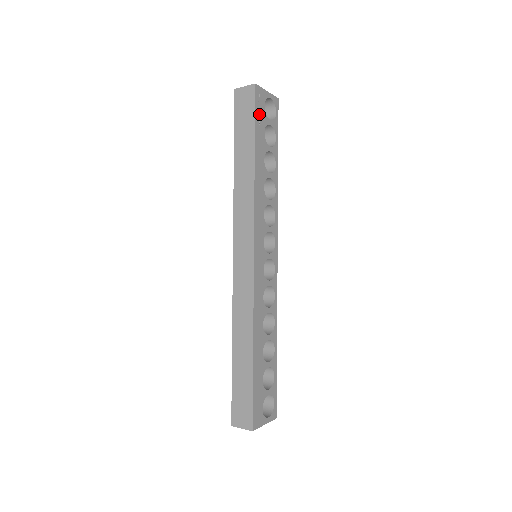
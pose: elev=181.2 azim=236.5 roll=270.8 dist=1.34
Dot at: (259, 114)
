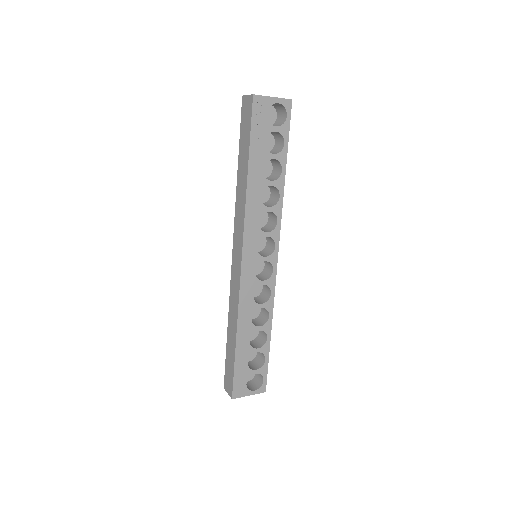
Dot at: (258, 125)
